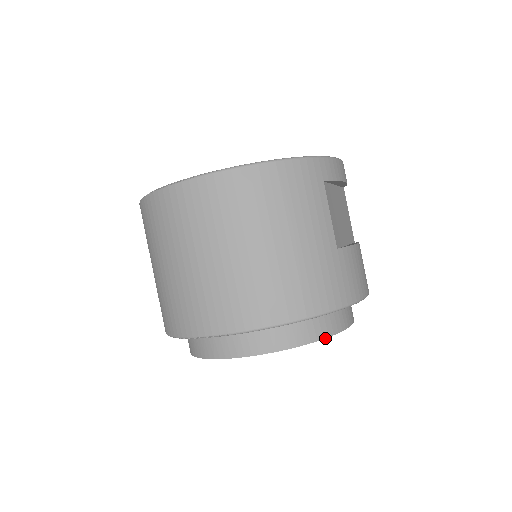
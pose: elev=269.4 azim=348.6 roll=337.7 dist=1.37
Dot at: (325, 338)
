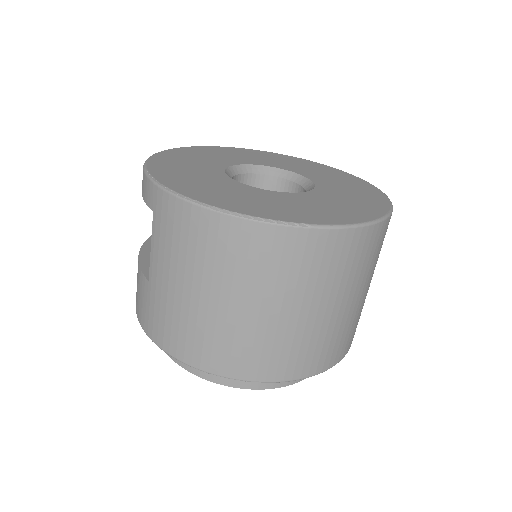
Dot at: occluded
